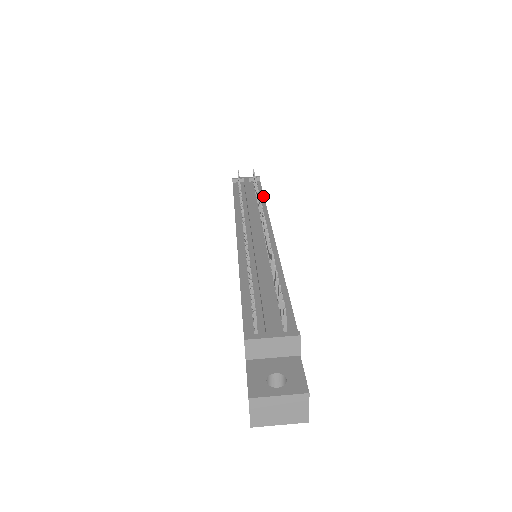
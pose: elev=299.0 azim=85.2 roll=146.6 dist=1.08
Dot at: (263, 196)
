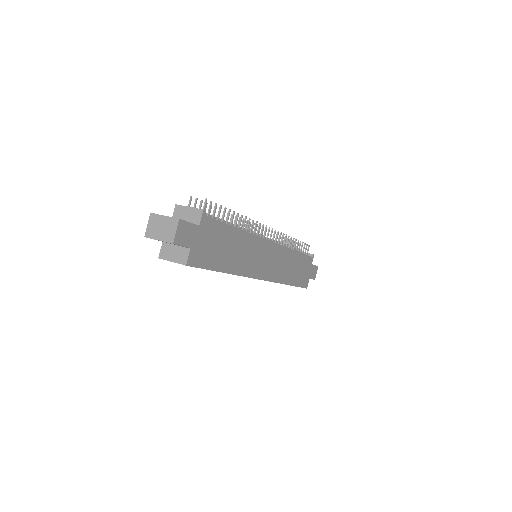
Dot at: (299, 252)
